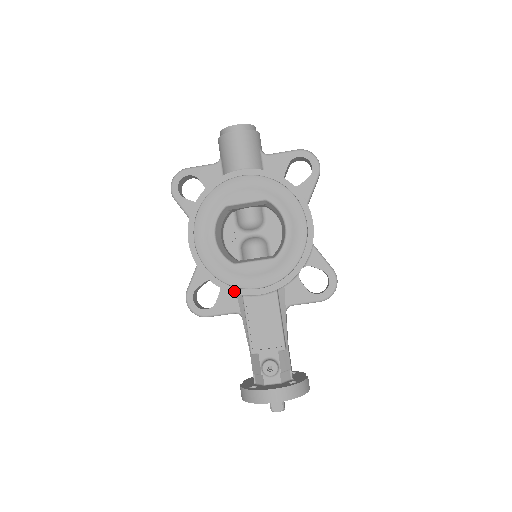
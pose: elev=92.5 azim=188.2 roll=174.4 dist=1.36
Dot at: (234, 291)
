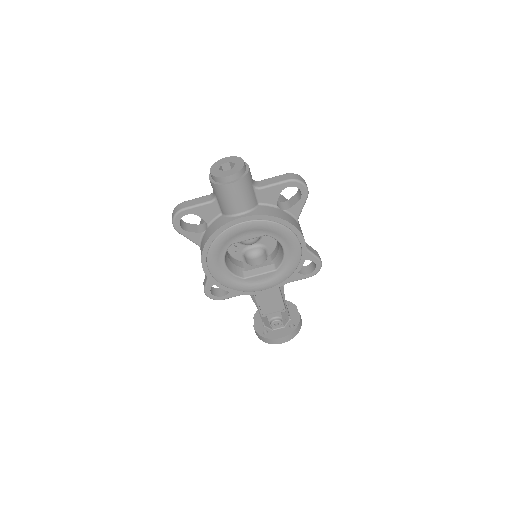
Dot at: (246, 294)
